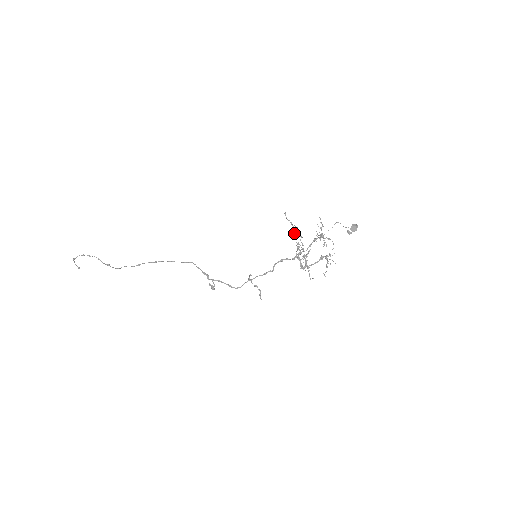
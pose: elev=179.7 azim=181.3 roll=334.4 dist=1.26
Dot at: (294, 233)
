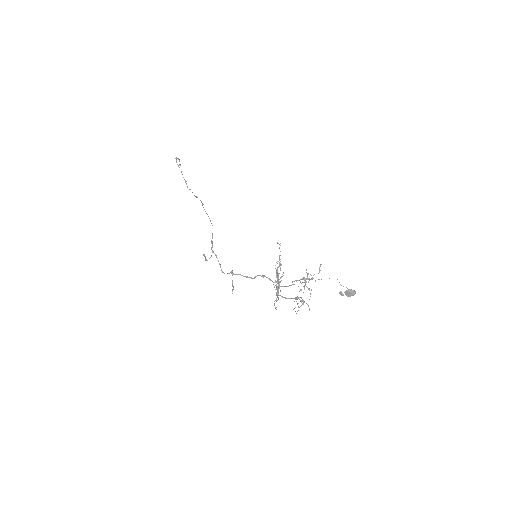
Dot at: (280, 263)
